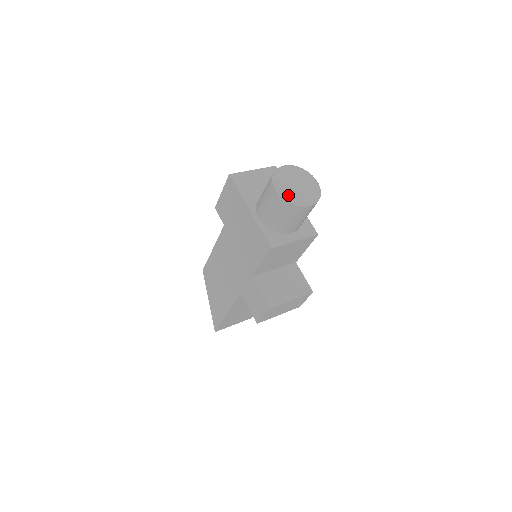
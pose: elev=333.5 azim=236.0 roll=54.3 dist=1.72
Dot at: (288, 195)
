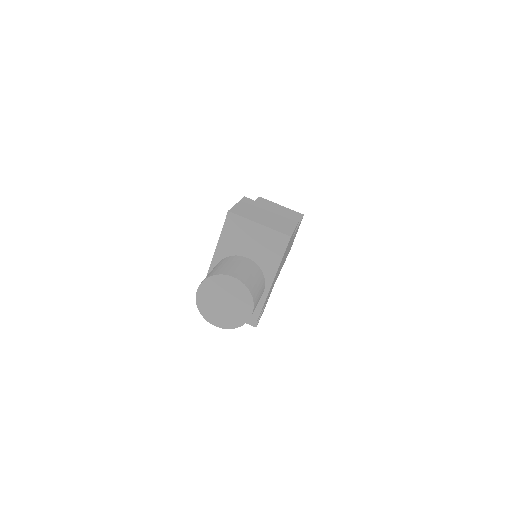
Dot at: (204, 303)
